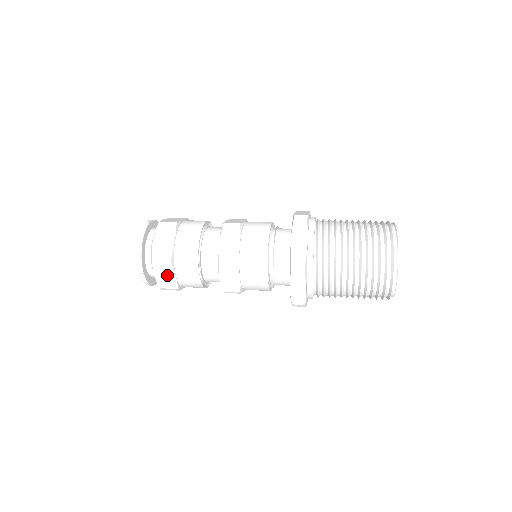
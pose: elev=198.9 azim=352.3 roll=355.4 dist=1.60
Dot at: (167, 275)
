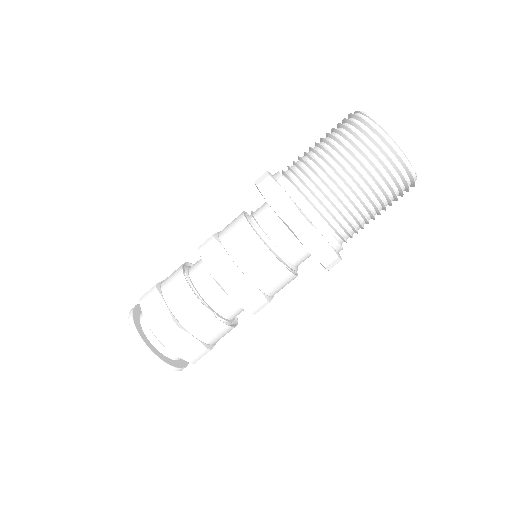
Dot at: (184, 342)
